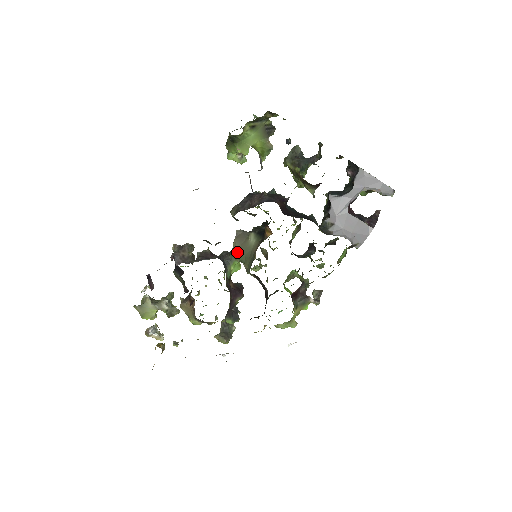
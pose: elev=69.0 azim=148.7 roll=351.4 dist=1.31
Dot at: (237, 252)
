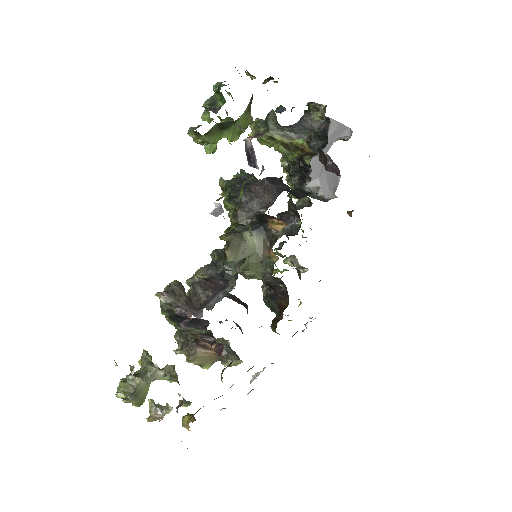
Dot at: (237, 262)
